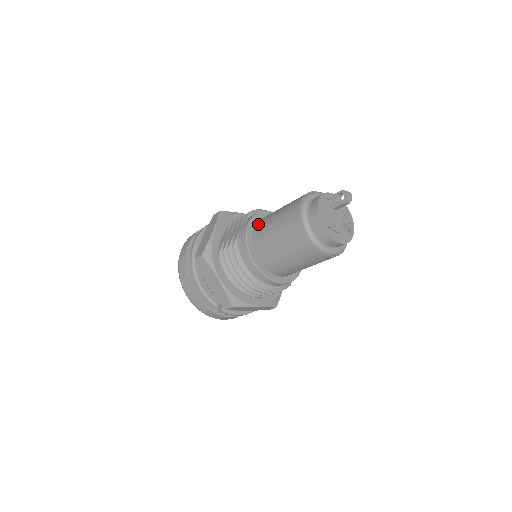
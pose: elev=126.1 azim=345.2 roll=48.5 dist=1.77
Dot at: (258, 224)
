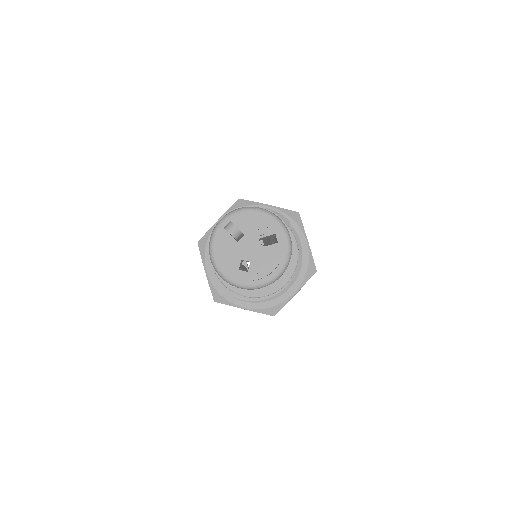
Dot at: occluded
